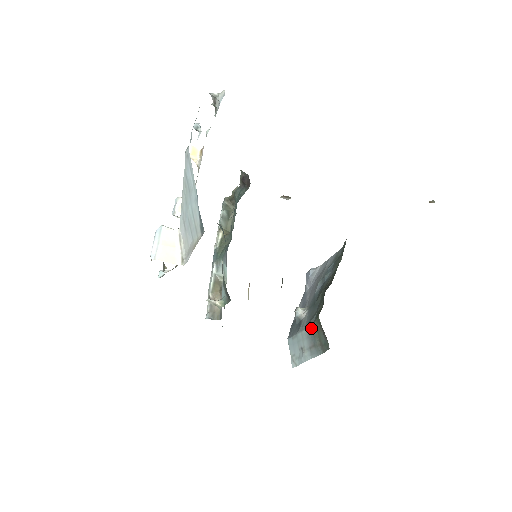
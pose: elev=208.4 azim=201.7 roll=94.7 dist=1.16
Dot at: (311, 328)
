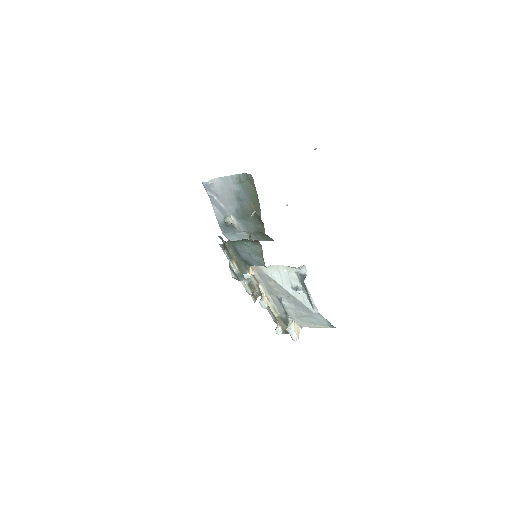
Dot at: (252, 233)
